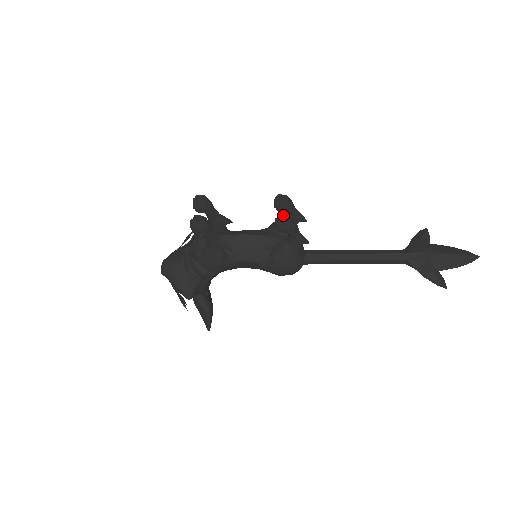
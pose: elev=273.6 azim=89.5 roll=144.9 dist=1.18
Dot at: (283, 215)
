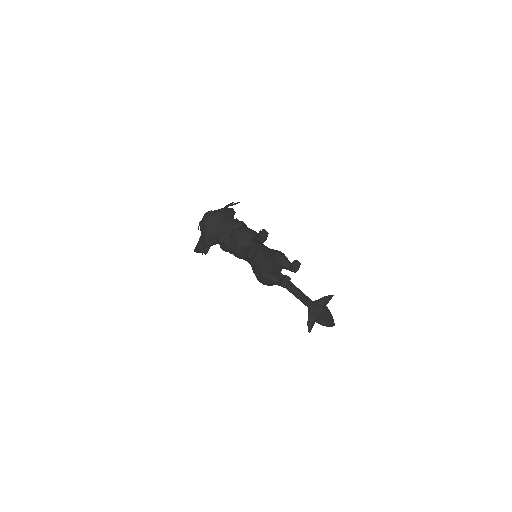
Dot at: (289, 278)
